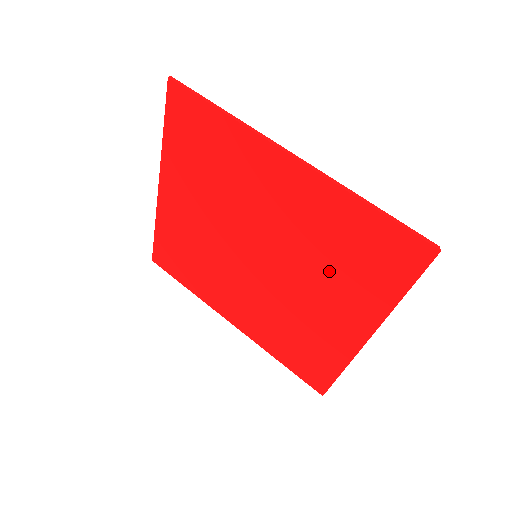
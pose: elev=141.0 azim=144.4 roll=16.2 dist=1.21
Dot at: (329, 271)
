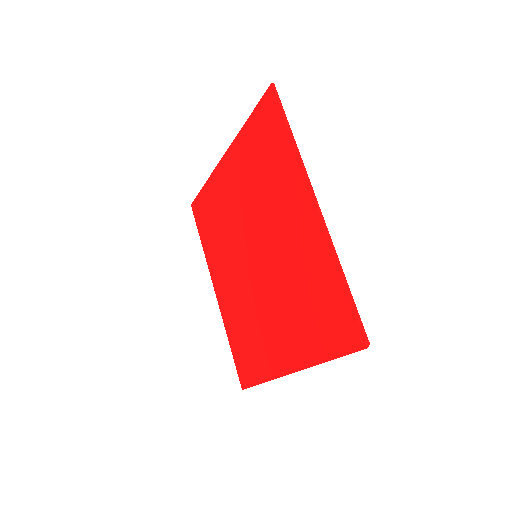
Dot at: (294, 305)
